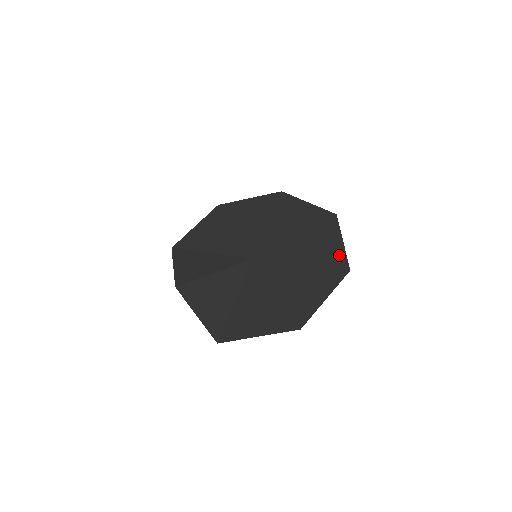
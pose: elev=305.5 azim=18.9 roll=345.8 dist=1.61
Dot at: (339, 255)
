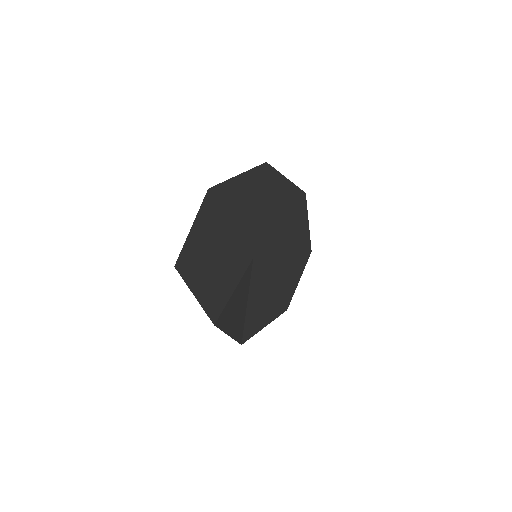
Dot at: (307, 239)
